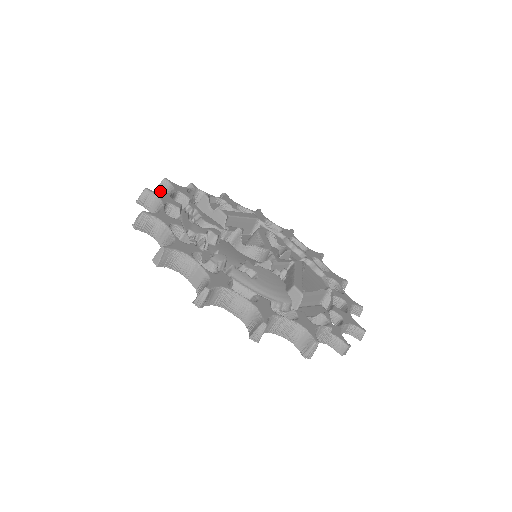
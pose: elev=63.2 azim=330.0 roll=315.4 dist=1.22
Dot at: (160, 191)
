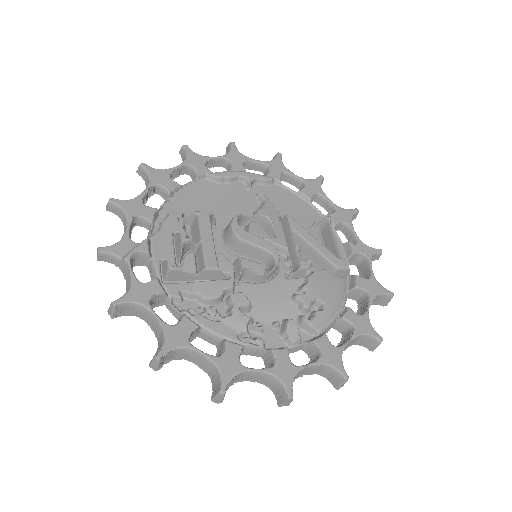
Dot at: (120, 315)
